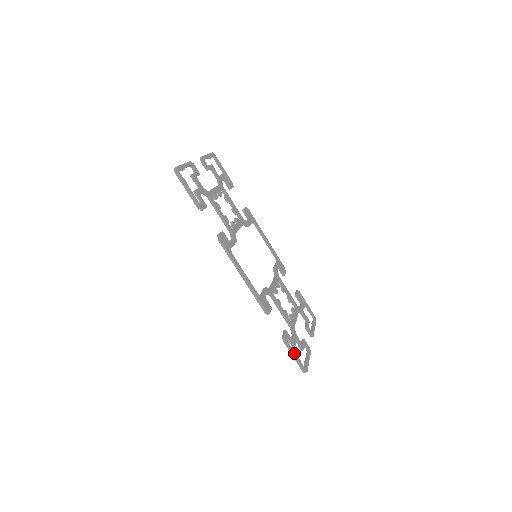
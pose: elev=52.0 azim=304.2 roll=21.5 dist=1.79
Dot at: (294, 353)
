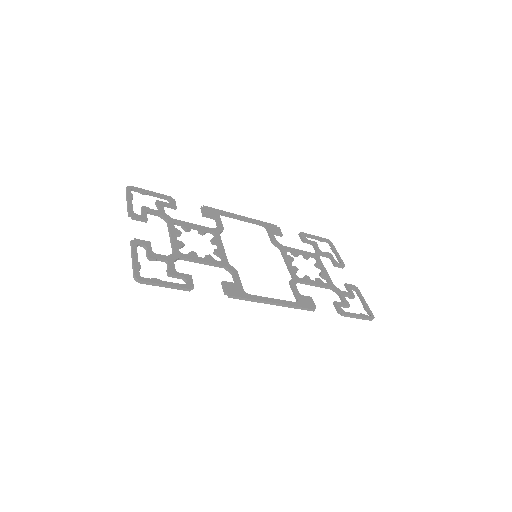
Dot at: (356, 315)
